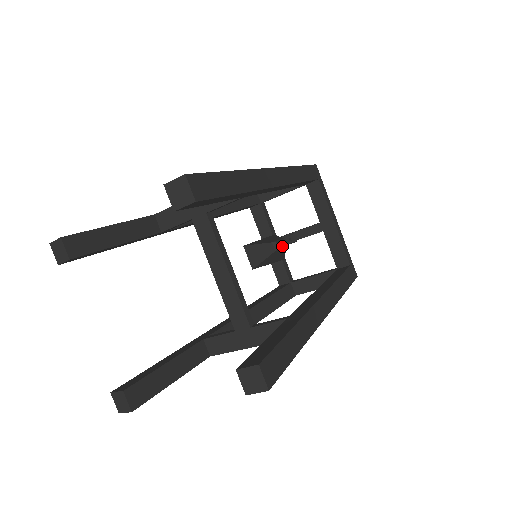
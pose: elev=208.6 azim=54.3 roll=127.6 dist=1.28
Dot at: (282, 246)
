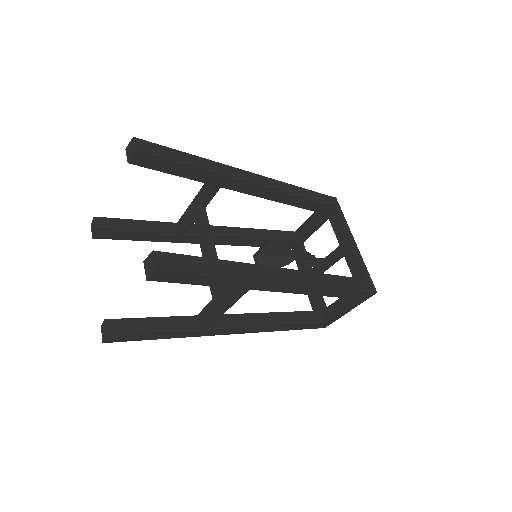
Dot at: (294, 259)
